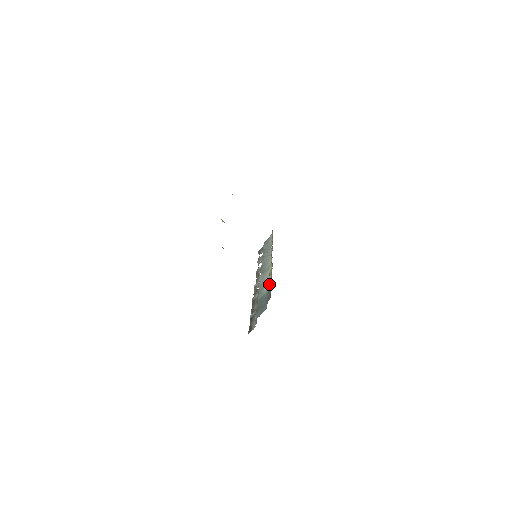
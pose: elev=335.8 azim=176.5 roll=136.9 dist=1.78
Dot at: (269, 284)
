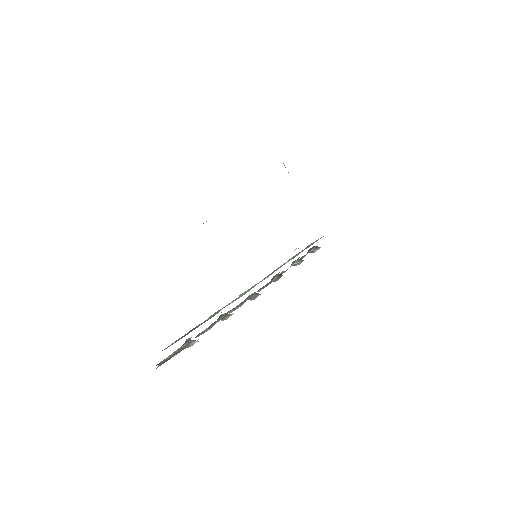
Dot at: occluded
